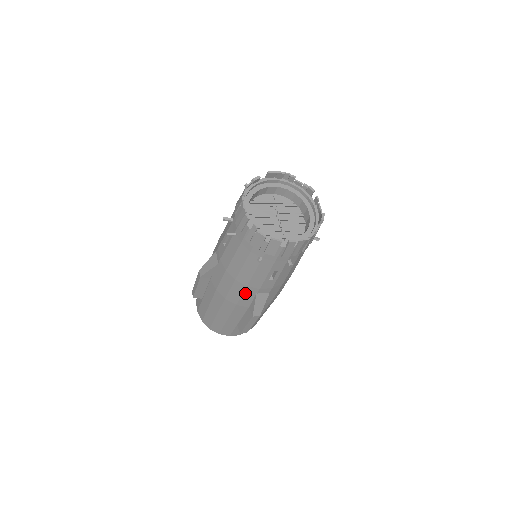
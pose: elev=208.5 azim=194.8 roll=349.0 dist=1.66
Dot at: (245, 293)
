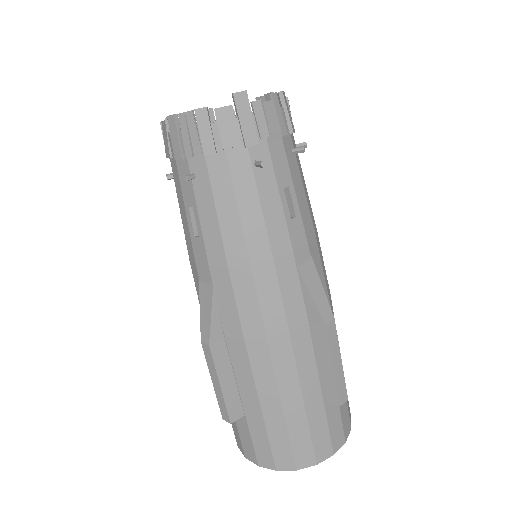
Dot at: (196, 284)
